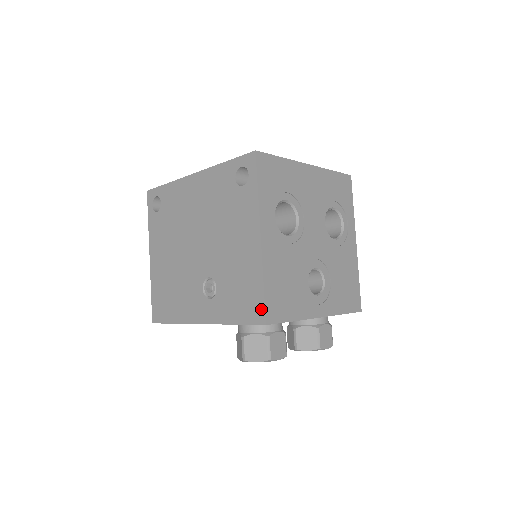
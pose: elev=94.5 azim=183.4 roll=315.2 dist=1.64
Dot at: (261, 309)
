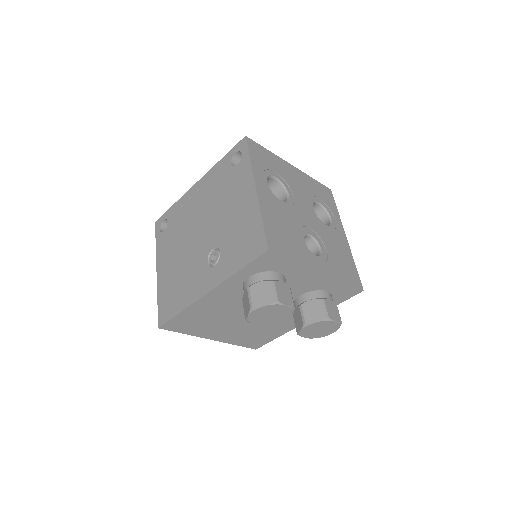
Dot at: (262, 240)
